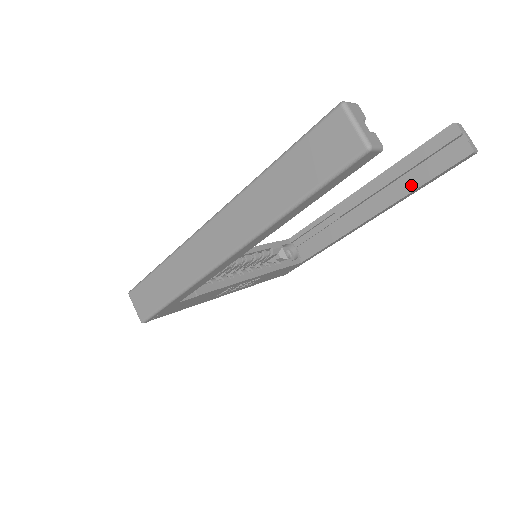
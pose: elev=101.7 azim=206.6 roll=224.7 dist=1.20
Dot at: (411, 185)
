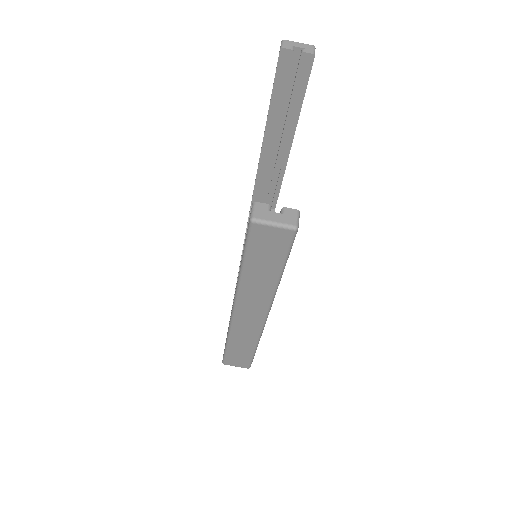
Dot at: (295, 110)
